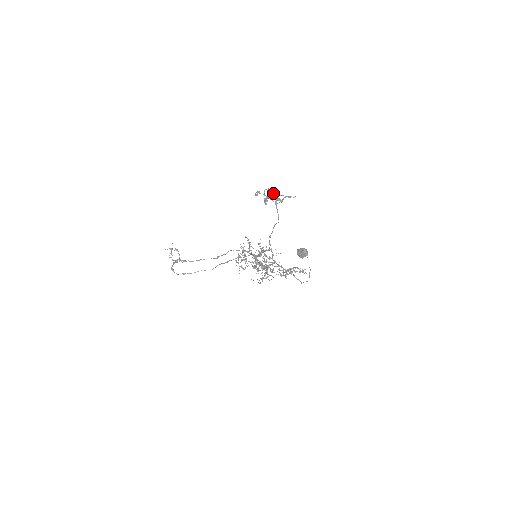
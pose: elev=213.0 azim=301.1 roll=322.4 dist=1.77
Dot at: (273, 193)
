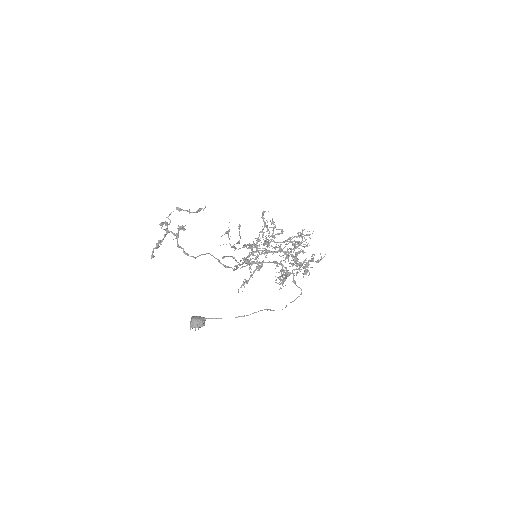
Dot at: (185, 210)
